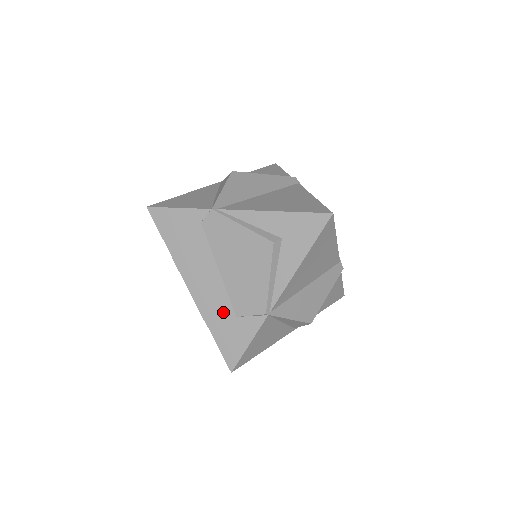
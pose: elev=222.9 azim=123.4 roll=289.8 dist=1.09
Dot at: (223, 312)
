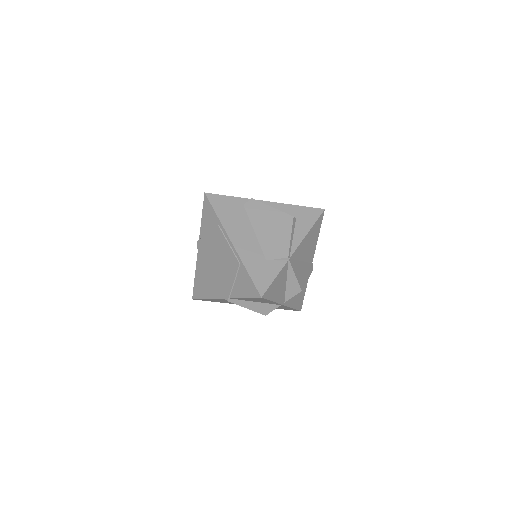
Dot at: (257, 257)
